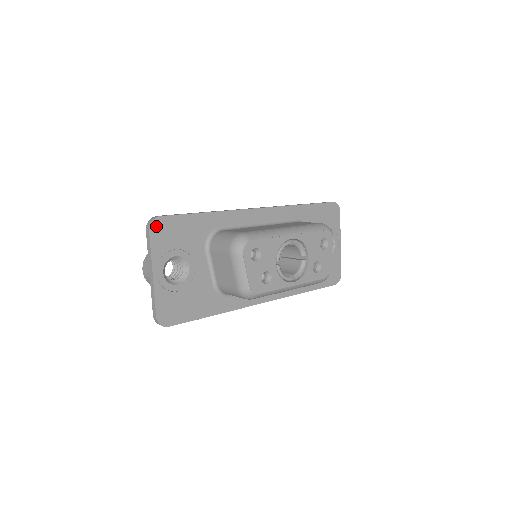
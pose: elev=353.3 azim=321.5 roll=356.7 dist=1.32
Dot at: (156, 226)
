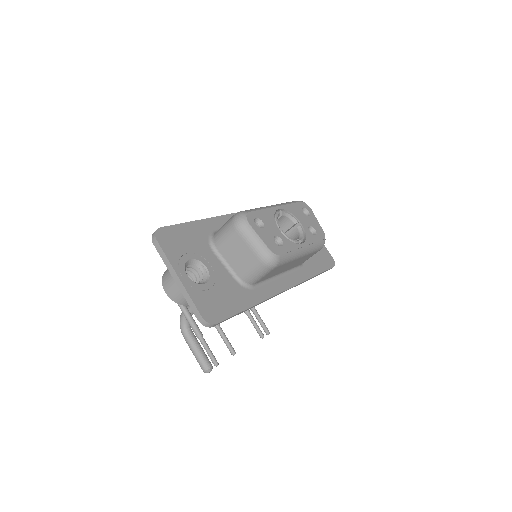
Dot at: (161, 236)
